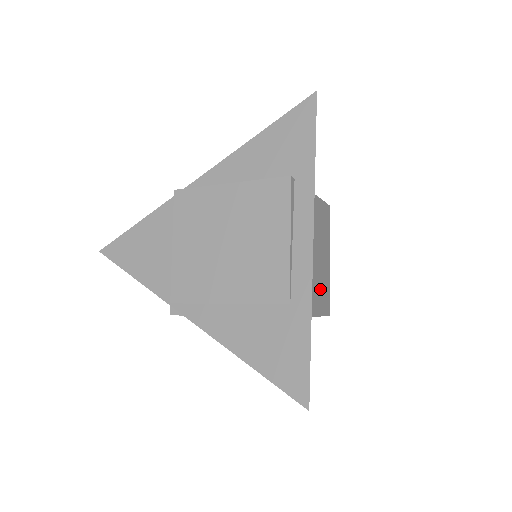
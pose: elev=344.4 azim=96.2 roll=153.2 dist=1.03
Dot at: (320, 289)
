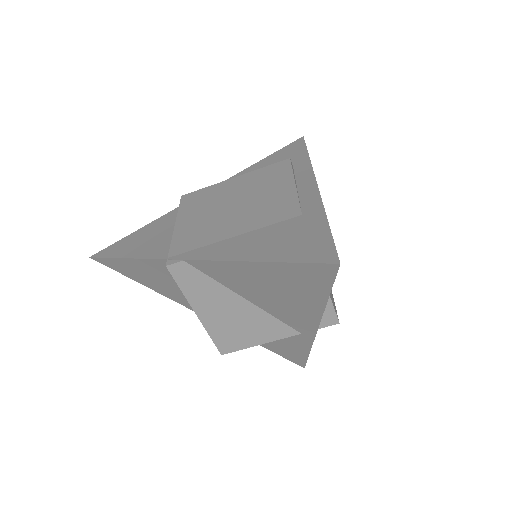
Dot at: occluded
